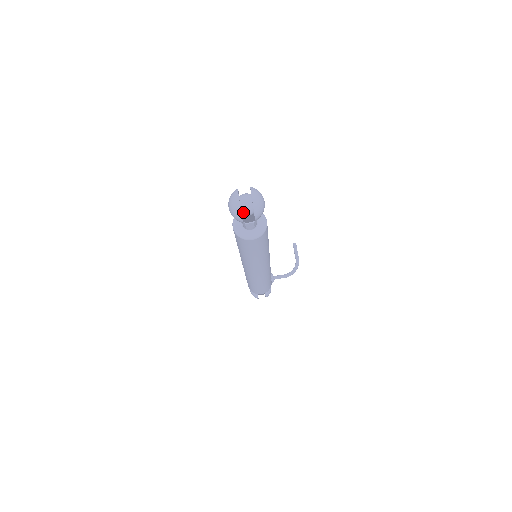
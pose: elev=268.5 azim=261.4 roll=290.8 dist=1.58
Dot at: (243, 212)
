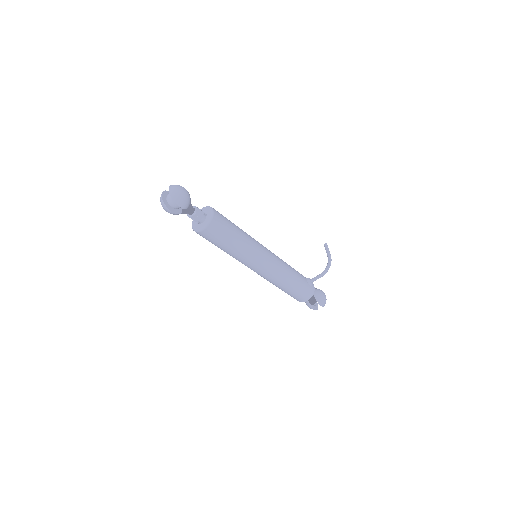
Dot at: (171, 205)
